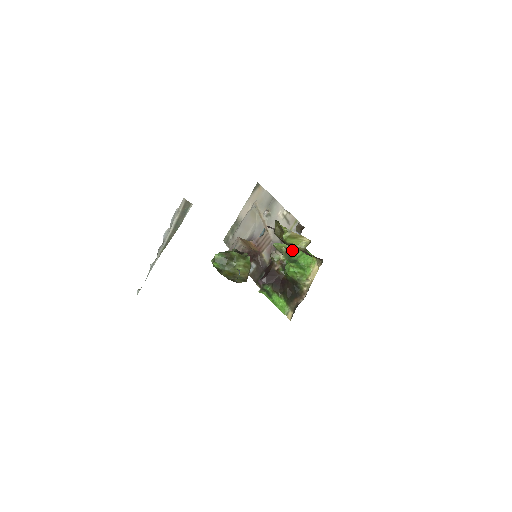
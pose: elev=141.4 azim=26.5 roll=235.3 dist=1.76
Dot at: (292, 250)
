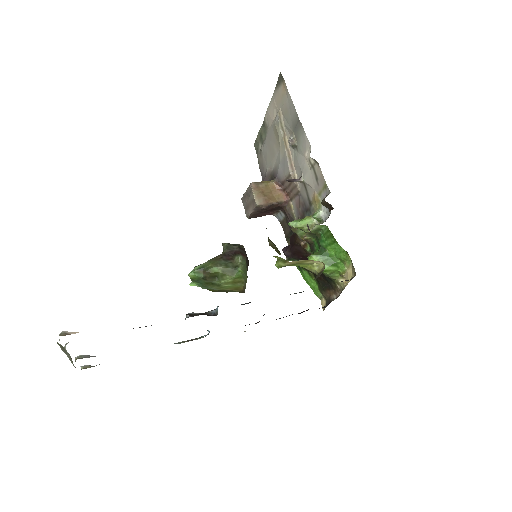
Dot at: (319, 231)
